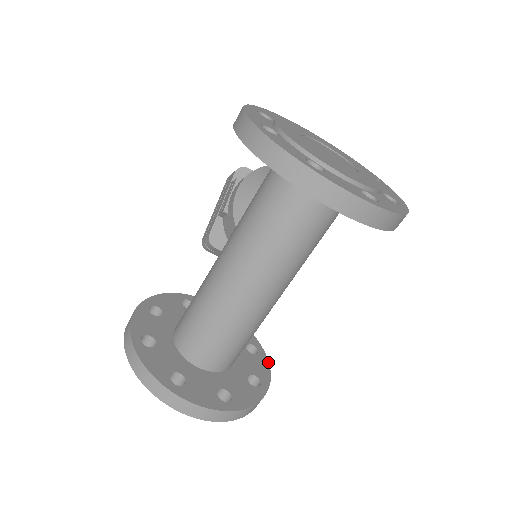
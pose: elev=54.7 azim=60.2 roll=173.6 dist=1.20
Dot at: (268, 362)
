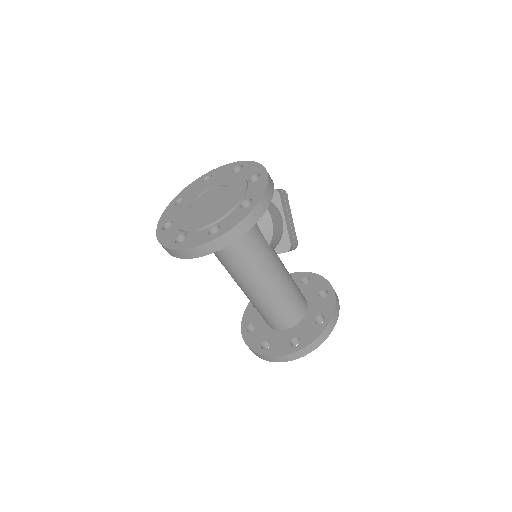
Dot at: (335, 298)
